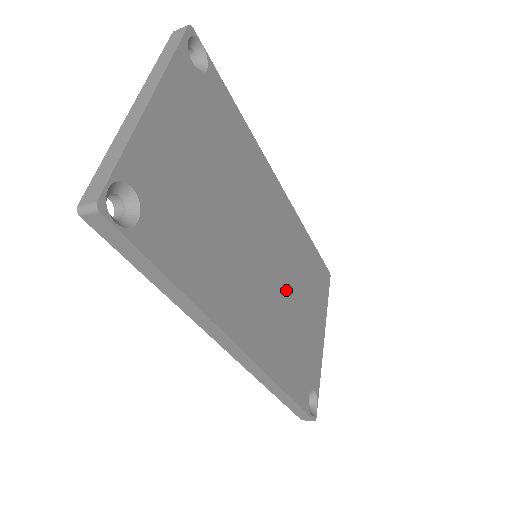
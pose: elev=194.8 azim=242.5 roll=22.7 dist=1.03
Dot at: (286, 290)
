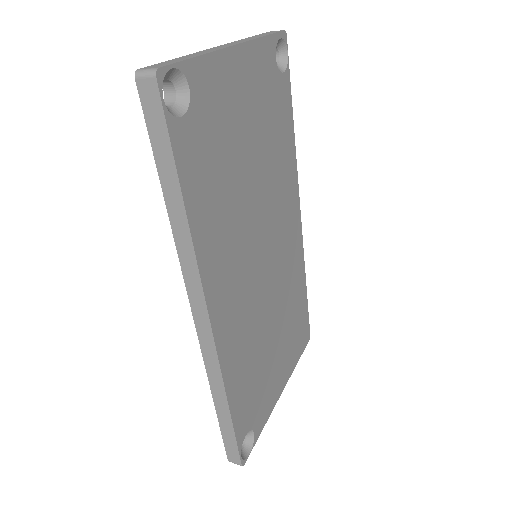
Dot at: (269, 309)
